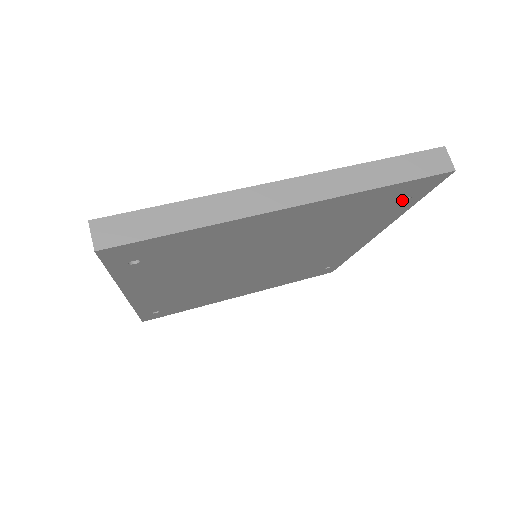
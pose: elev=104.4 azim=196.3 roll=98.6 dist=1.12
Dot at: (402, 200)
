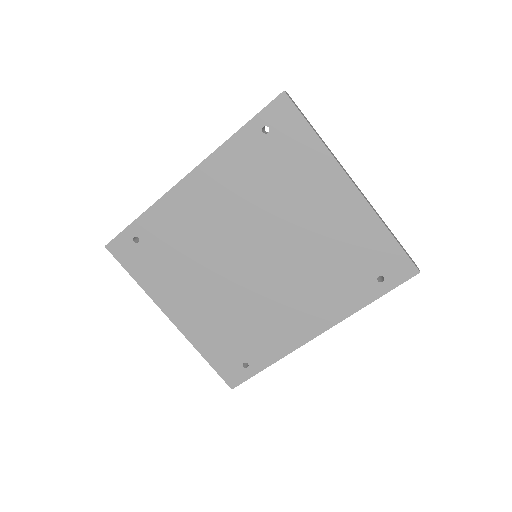
Dot at: (377, 279)
